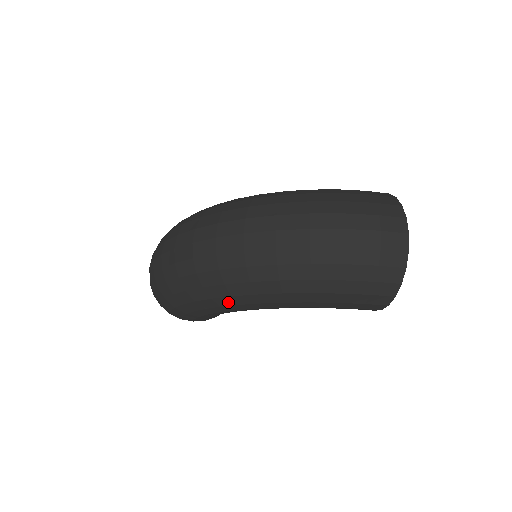
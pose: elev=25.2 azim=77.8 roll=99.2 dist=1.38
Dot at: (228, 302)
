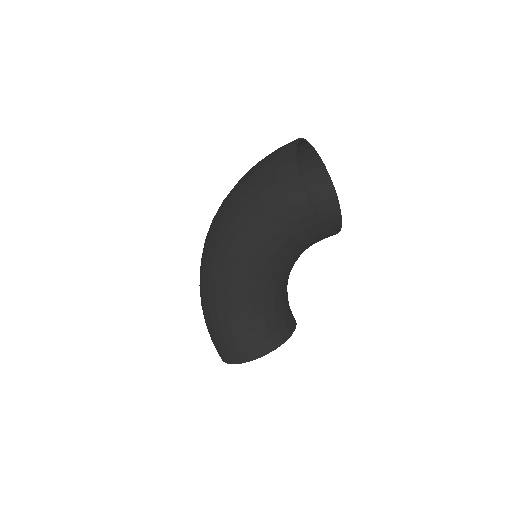
Dot at: (216, 271)
